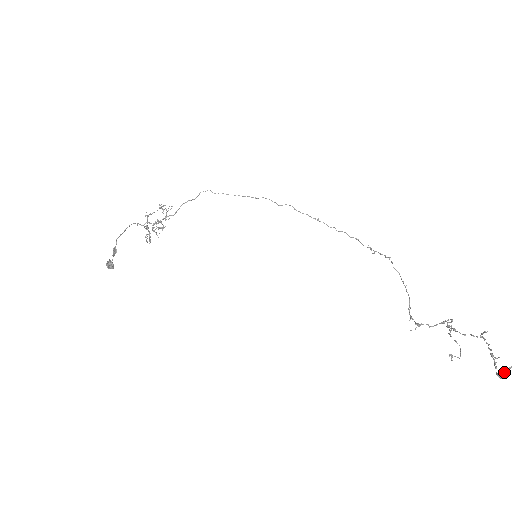
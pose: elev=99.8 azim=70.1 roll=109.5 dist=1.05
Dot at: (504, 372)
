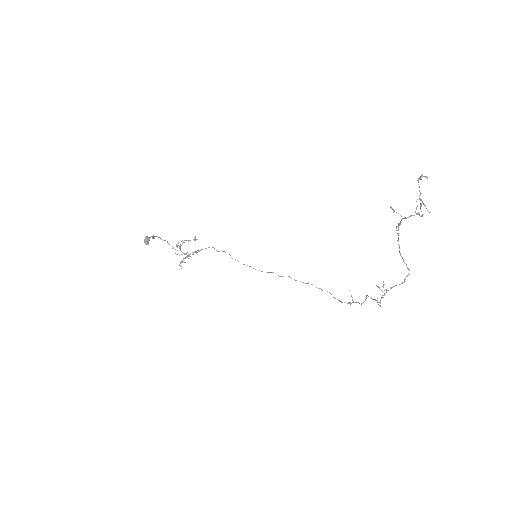
Dot at: (421, 176)
